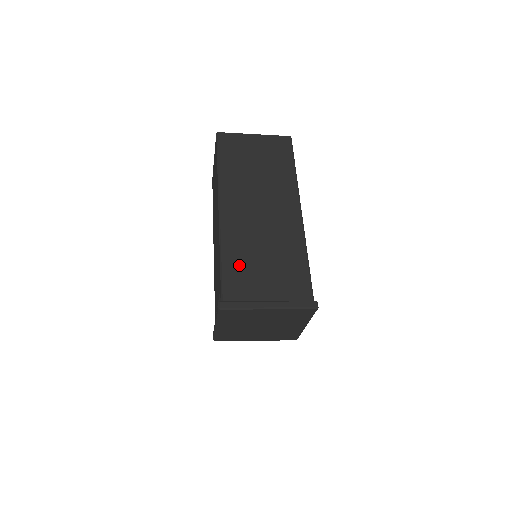
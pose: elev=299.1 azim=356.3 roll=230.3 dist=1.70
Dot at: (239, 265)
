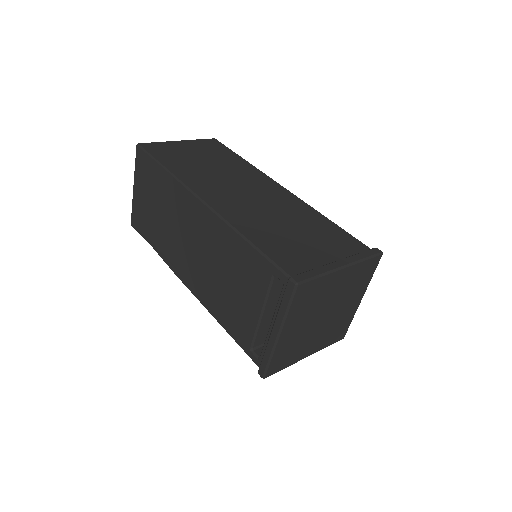
Dot at: (273, 241)
